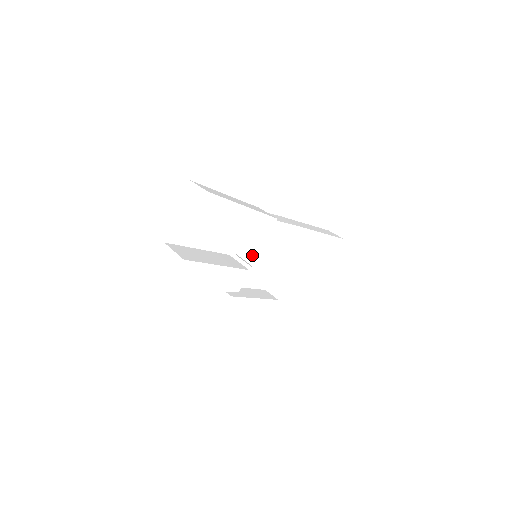
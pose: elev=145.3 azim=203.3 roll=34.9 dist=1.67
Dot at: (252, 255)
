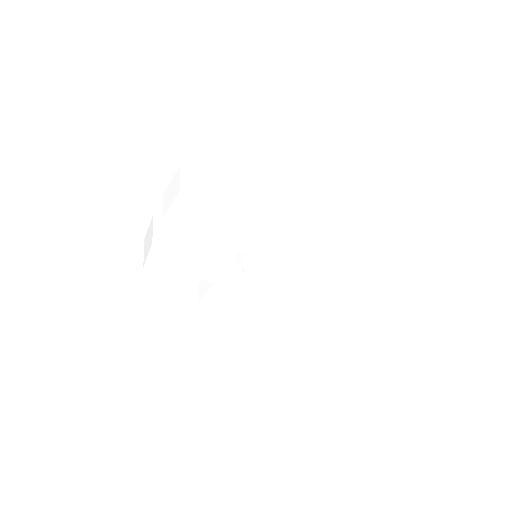
Dot at: (242, 257)
